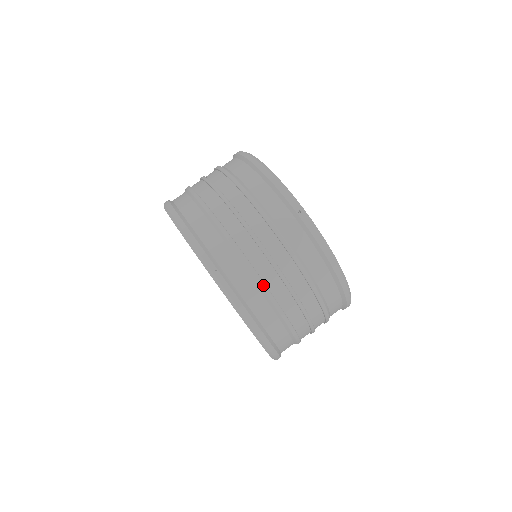
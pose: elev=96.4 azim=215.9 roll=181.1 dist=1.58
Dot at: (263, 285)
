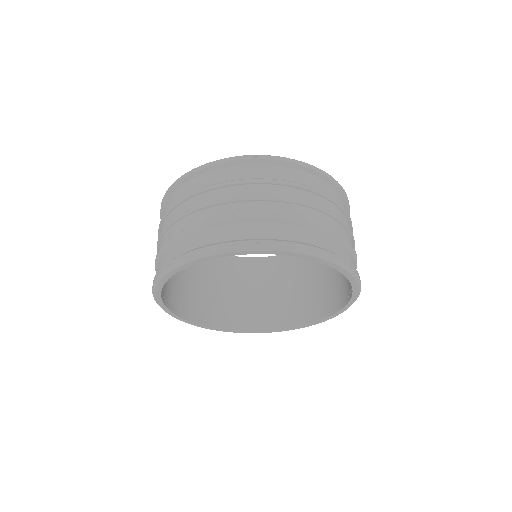
Dot at: (296, 219)
